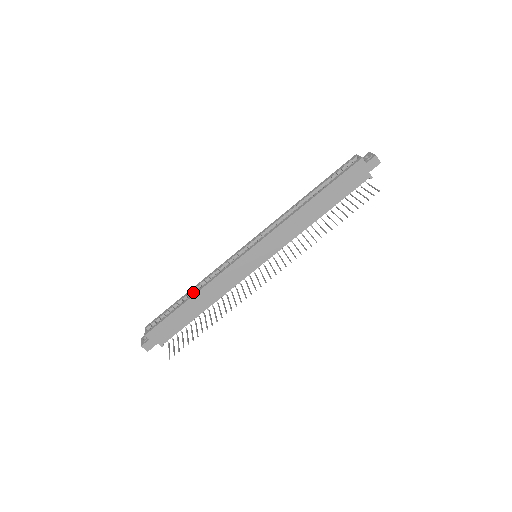
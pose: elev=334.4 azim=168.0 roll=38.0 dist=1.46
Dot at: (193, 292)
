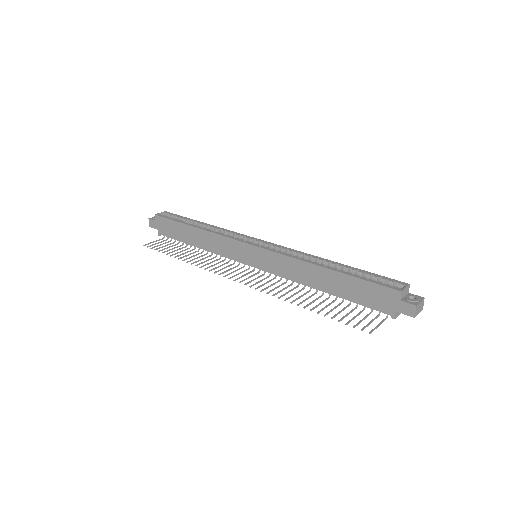
Dot at: (204, 226)
